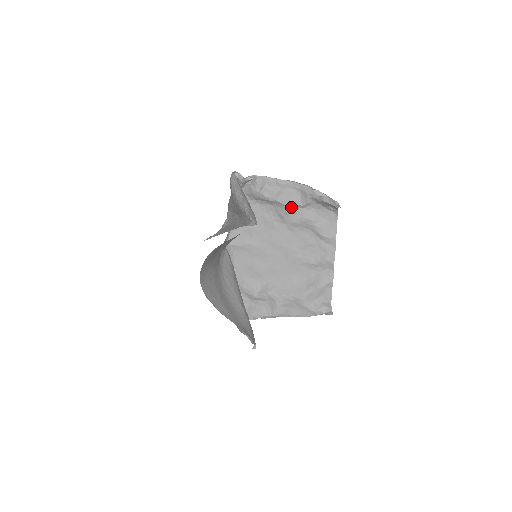
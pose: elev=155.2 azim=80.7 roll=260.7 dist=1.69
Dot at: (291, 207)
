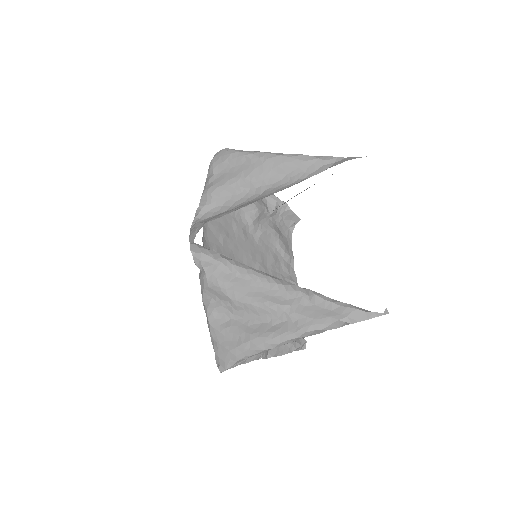
Dot at: (261, 213)
